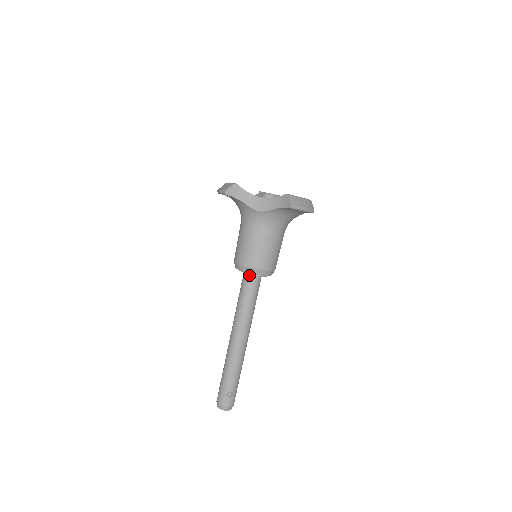
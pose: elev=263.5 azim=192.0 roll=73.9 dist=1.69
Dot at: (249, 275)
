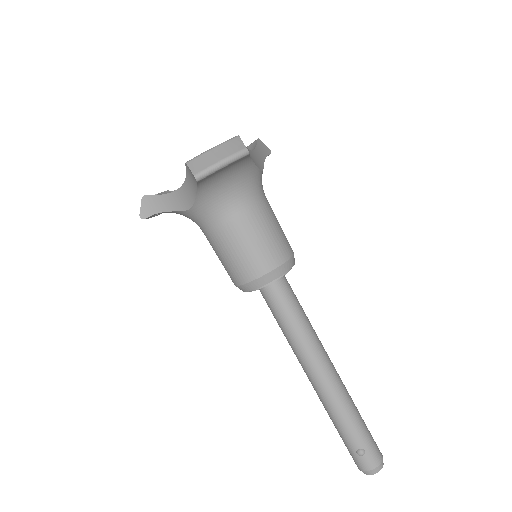
Dot at: (261, 289)
